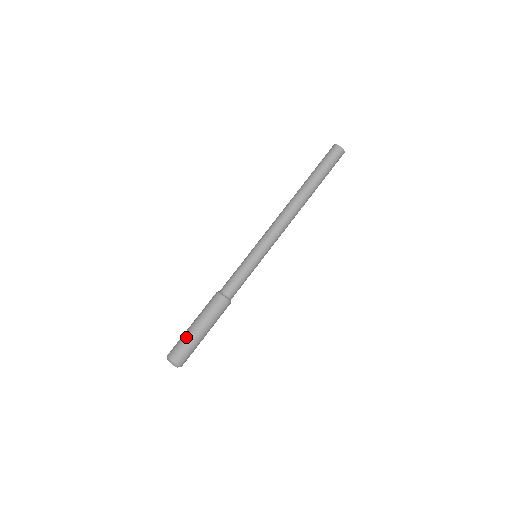
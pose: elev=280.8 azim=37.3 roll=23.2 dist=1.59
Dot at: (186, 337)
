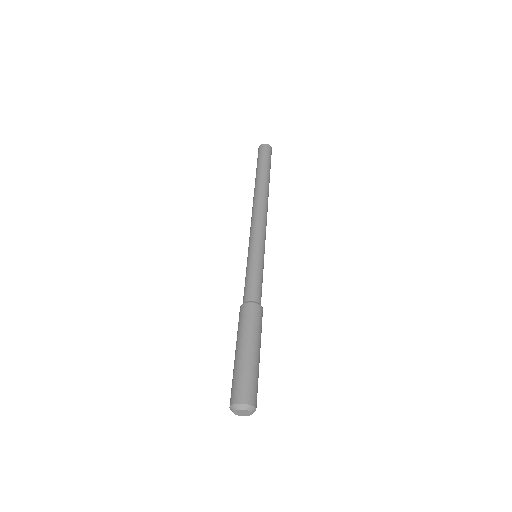
Dot at: (237, 368)
